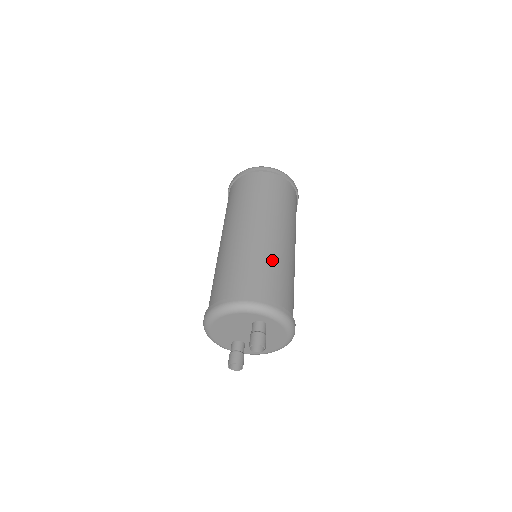
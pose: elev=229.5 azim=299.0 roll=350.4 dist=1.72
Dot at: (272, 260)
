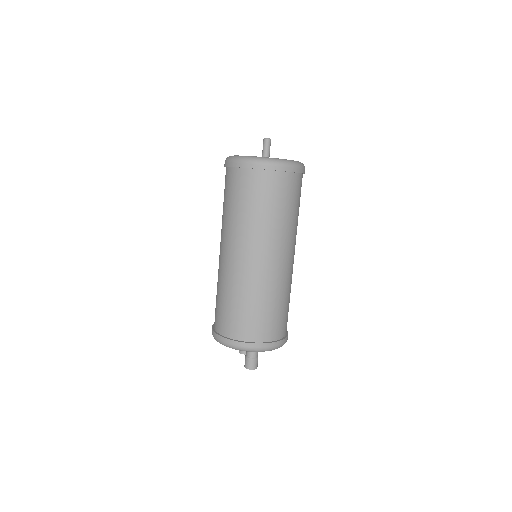
Dot at: (259, 297)
